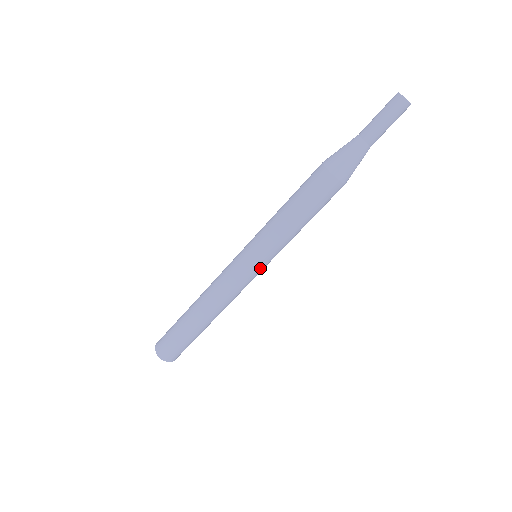
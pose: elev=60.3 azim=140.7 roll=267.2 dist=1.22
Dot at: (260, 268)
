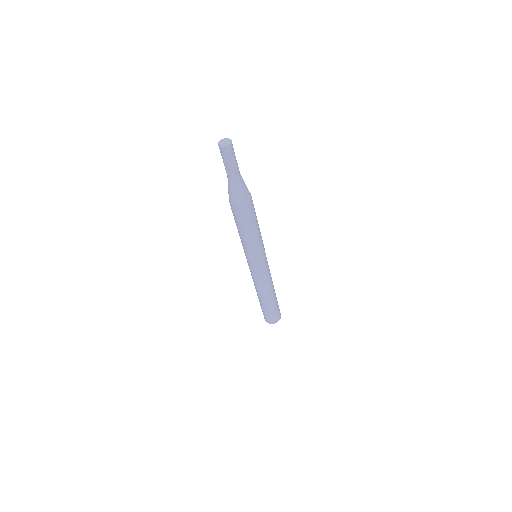
Dot at: (265, 260)
